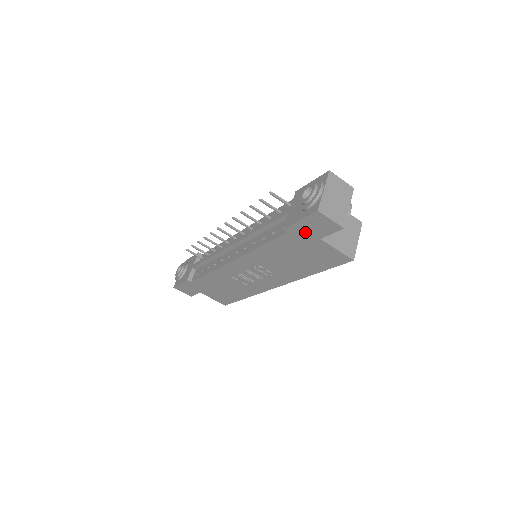
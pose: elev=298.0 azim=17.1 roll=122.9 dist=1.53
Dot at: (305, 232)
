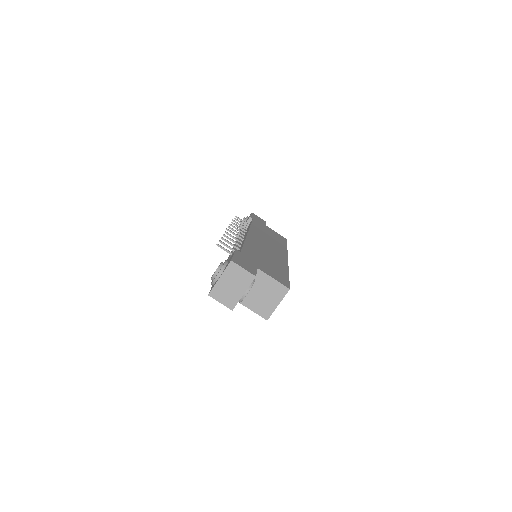
Dot at: occluded
